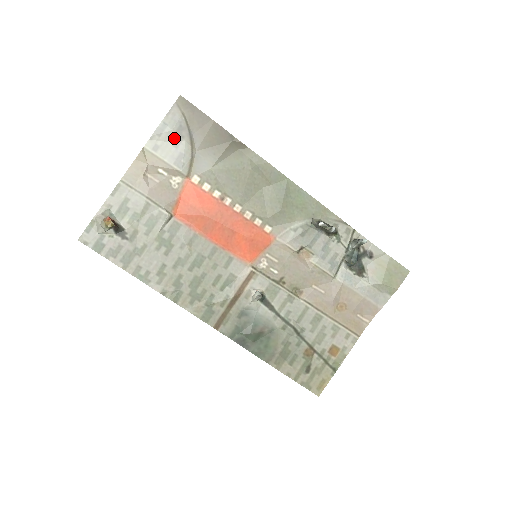
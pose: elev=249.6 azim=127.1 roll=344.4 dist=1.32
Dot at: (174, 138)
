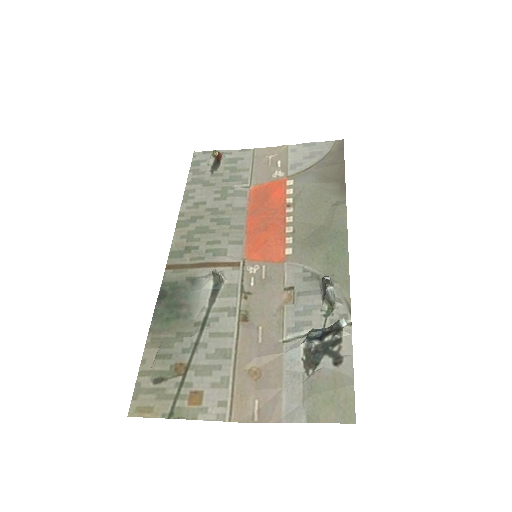
Dot at: (310, 154)
